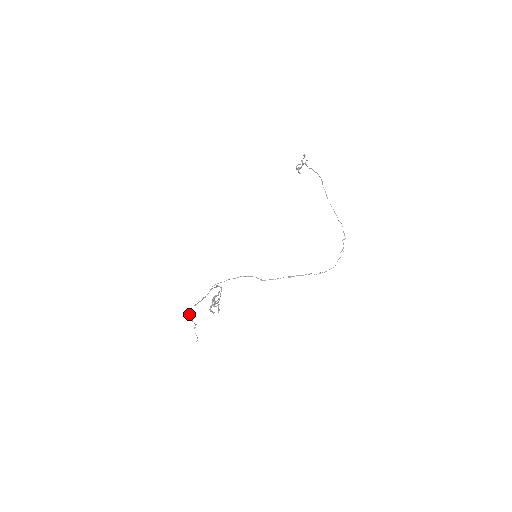
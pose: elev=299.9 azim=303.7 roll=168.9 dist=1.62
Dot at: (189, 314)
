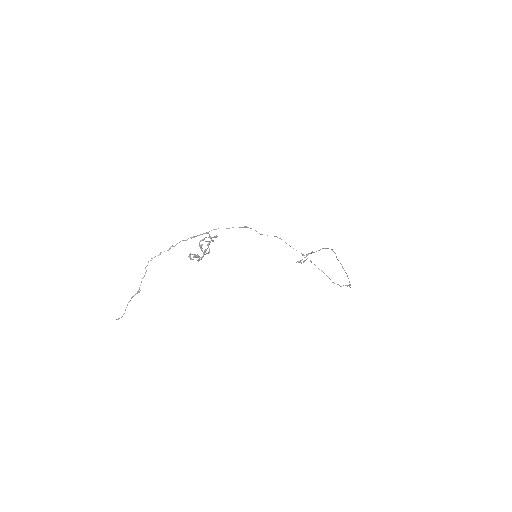
Dot at: occluded
